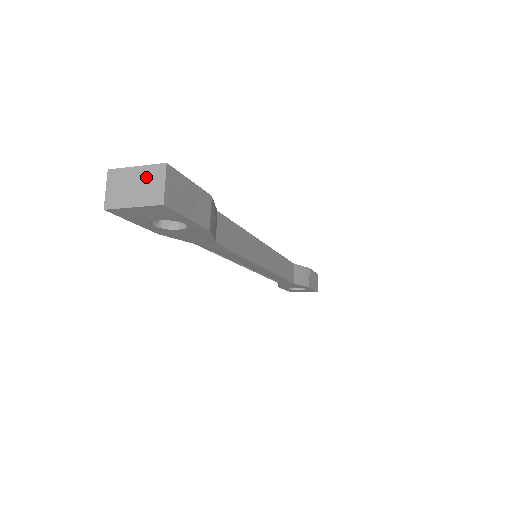
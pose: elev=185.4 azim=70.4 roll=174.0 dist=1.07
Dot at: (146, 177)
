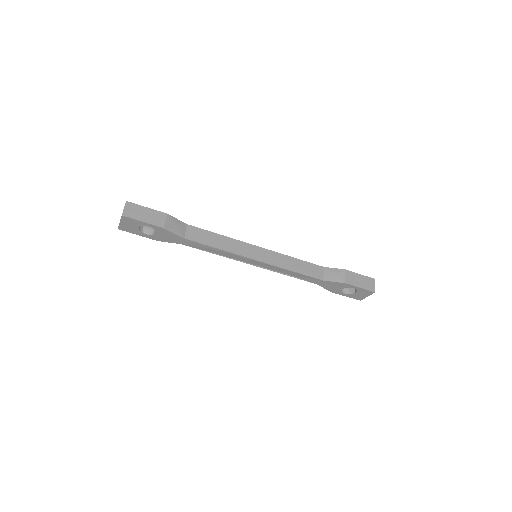
Dot at: occluded
